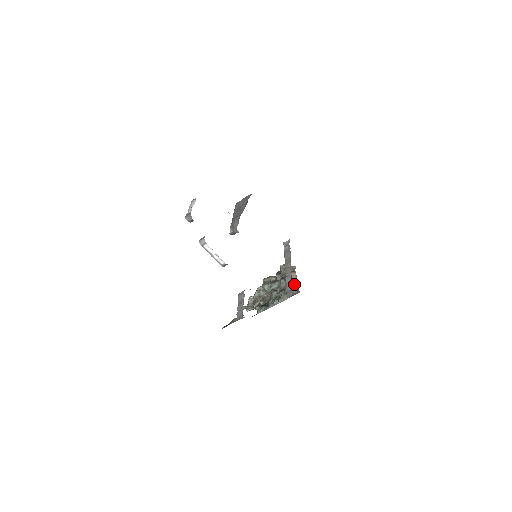
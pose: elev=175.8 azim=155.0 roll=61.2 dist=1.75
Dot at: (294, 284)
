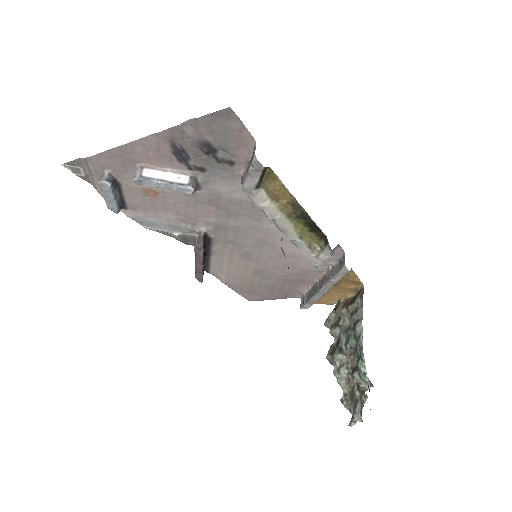
Dot at: (352, 300)
